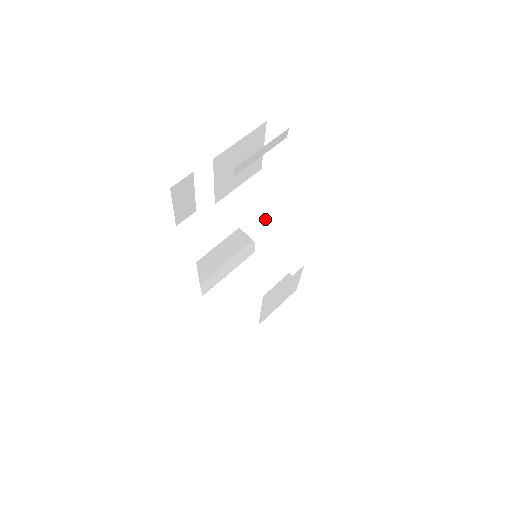
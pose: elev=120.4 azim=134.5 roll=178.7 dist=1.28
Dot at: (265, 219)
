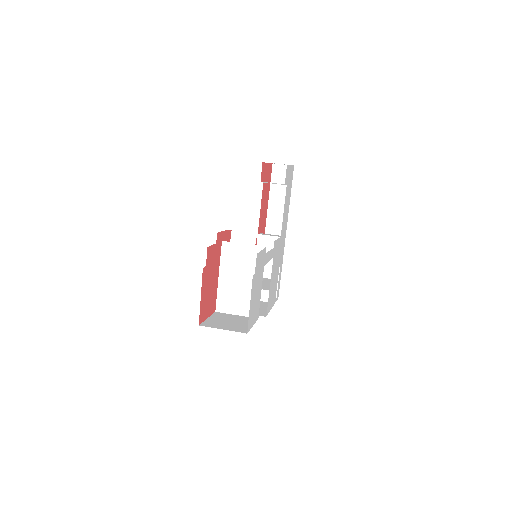
Dot at: (235, 274)
